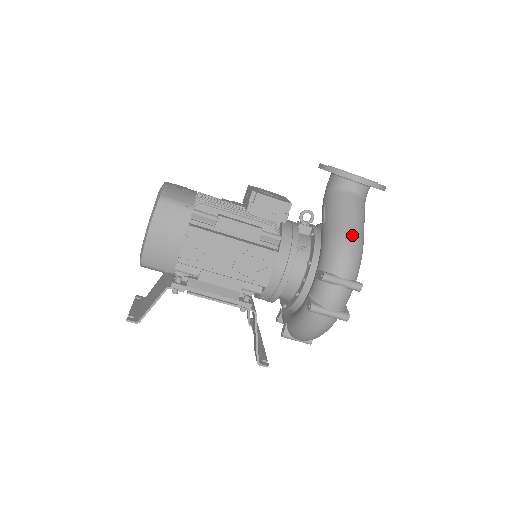
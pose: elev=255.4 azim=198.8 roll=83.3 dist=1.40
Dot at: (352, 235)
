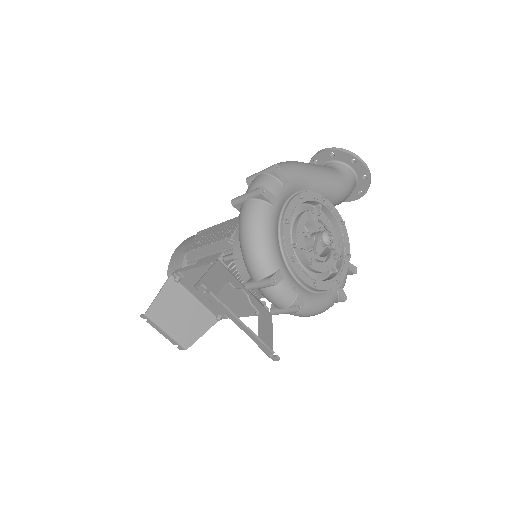
Dot at: occluded
